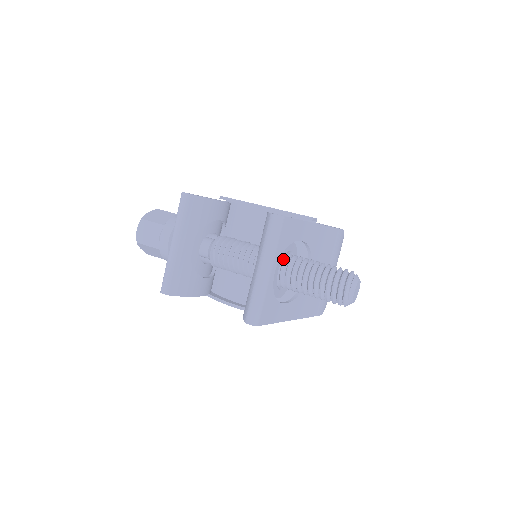
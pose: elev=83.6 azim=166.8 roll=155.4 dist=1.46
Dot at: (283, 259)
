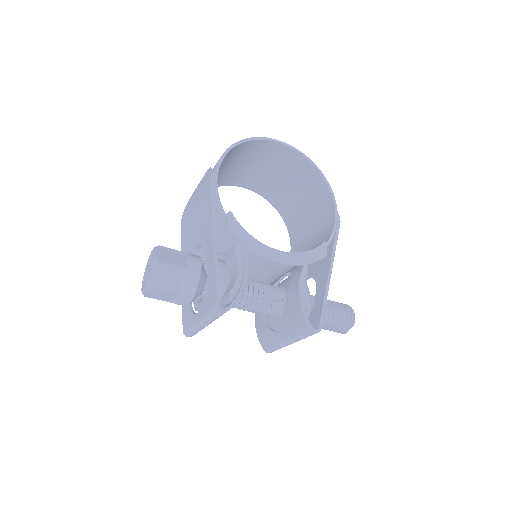
Dot at: occluded
